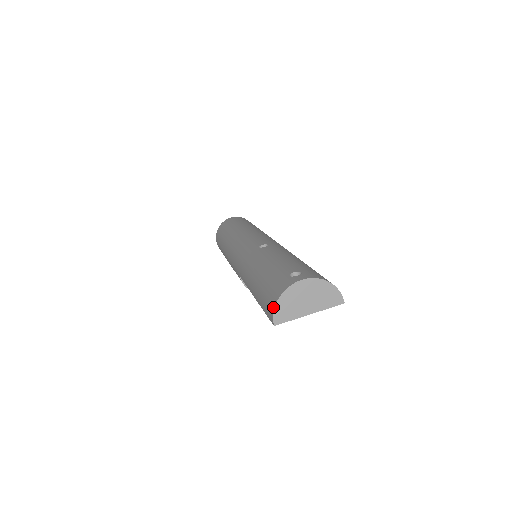
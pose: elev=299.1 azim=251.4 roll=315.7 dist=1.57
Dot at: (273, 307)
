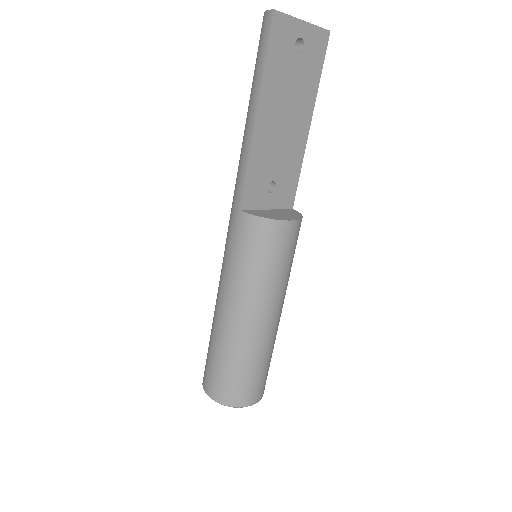
Dot at: (264, 15)
